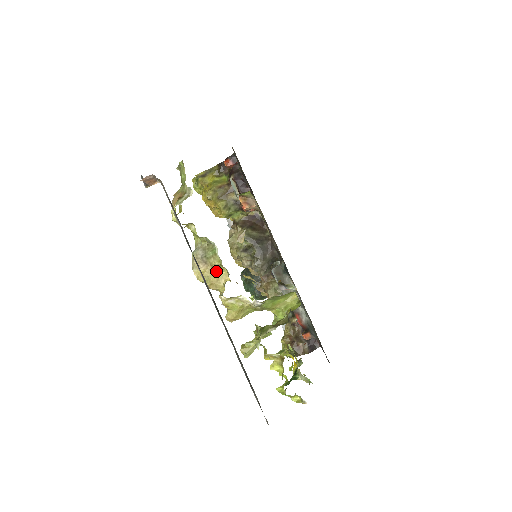
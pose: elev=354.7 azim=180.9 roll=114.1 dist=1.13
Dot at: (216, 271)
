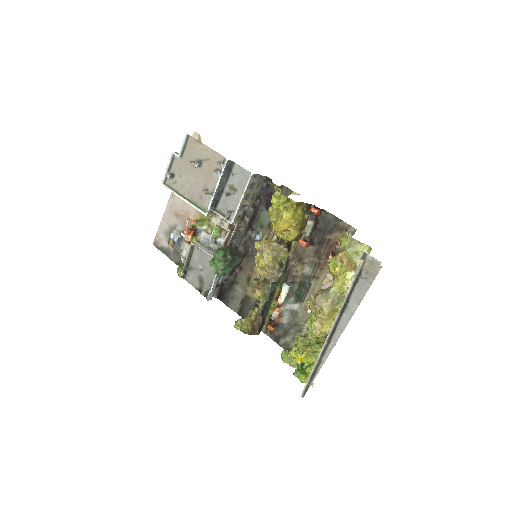
Dot at: (333, 311)
